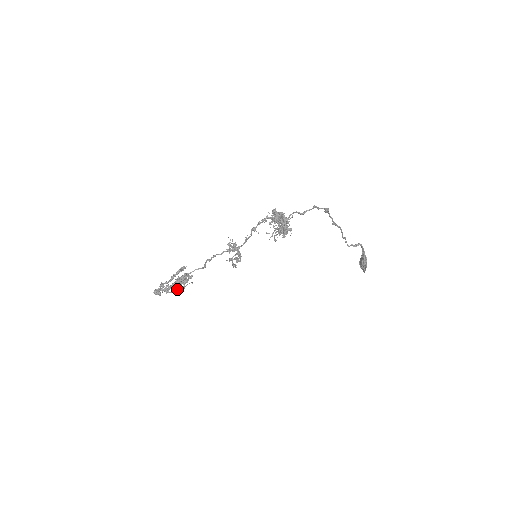
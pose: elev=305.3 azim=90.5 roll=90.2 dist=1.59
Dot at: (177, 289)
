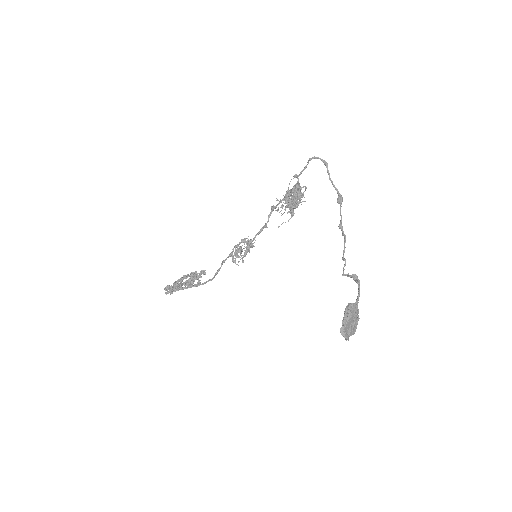
Dot at: (180, 285)
